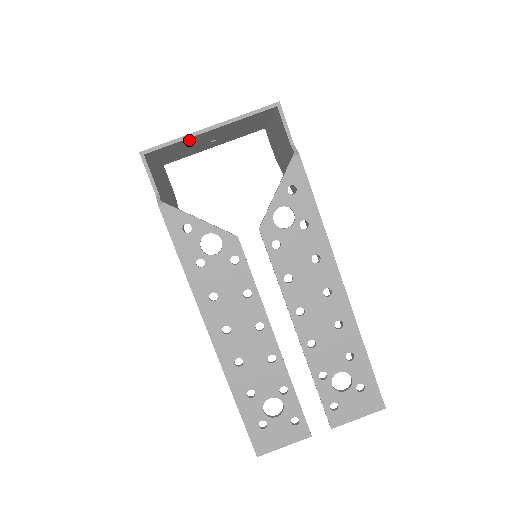
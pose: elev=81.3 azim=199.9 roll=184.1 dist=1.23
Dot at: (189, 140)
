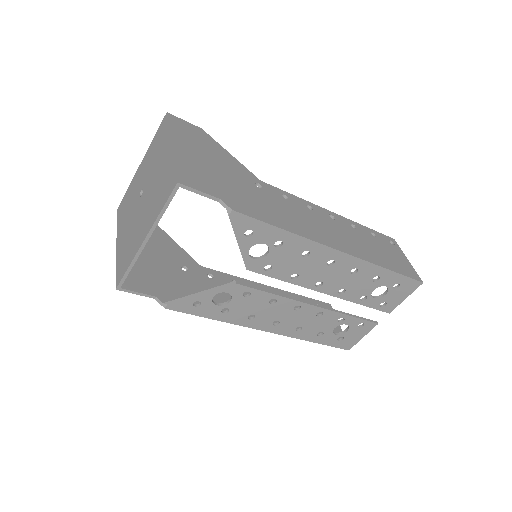
Dot at: occluded
